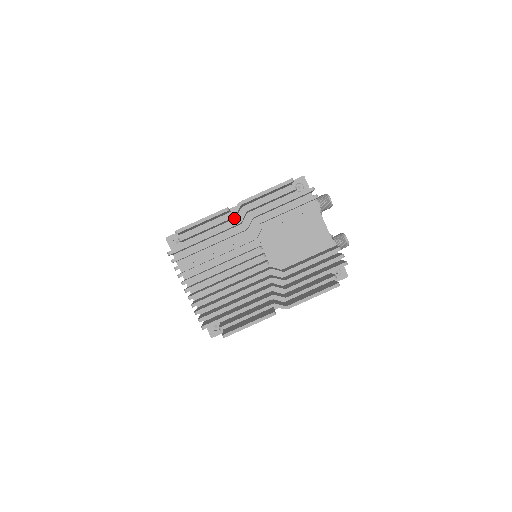
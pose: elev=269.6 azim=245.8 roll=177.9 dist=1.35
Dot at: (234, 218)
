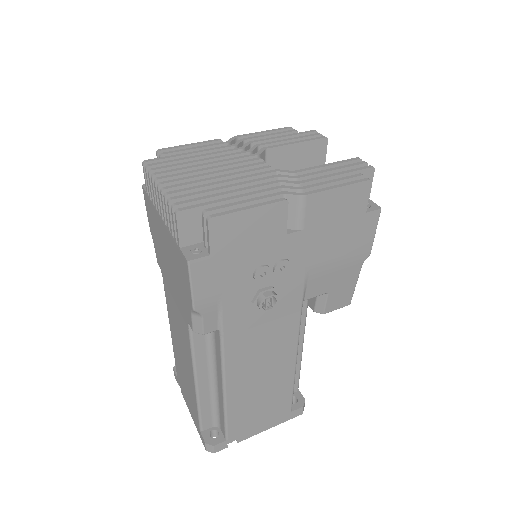
Dot at: occluded
